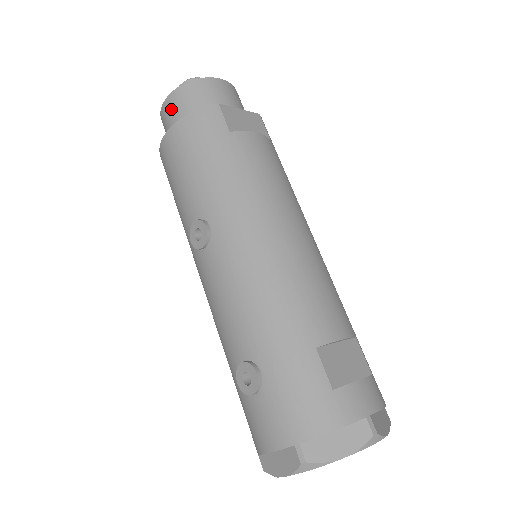
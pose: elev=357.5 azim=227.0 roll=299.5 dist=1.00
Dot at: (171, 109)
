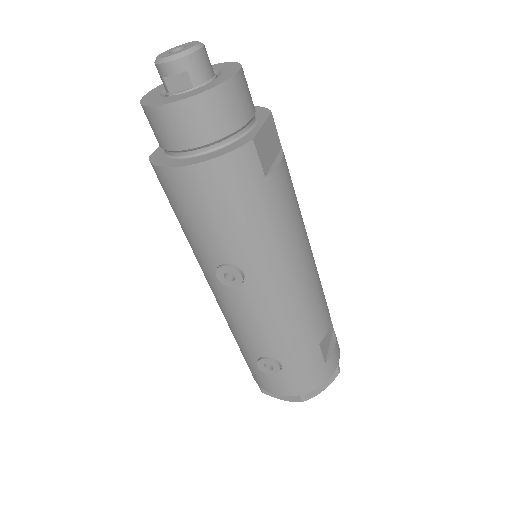
Dot at: (179, 123)
